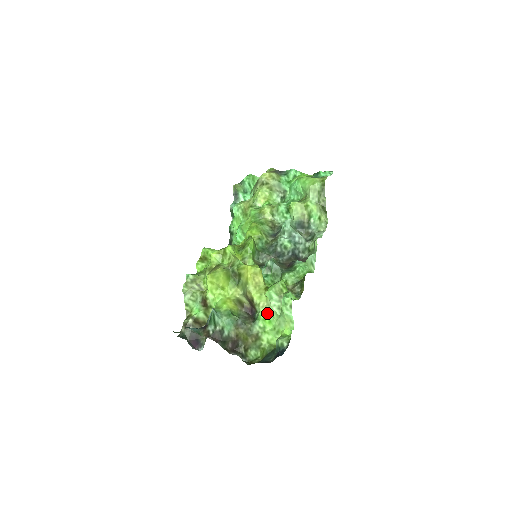
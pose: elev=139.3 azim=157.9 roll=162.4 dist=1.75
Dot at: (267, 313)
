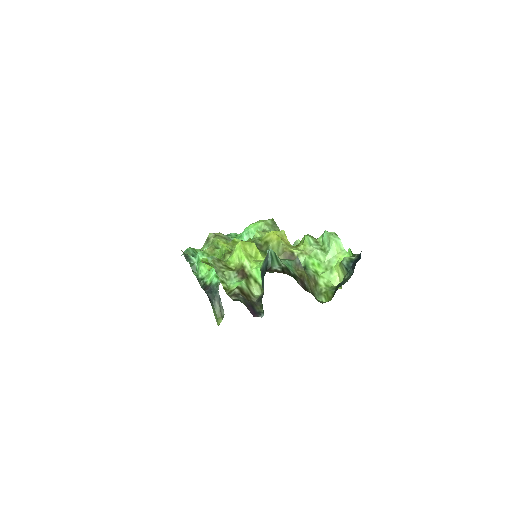
Dot at: (313, 257)
